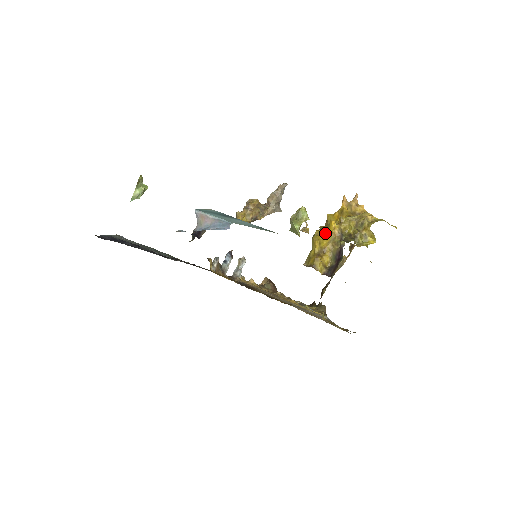
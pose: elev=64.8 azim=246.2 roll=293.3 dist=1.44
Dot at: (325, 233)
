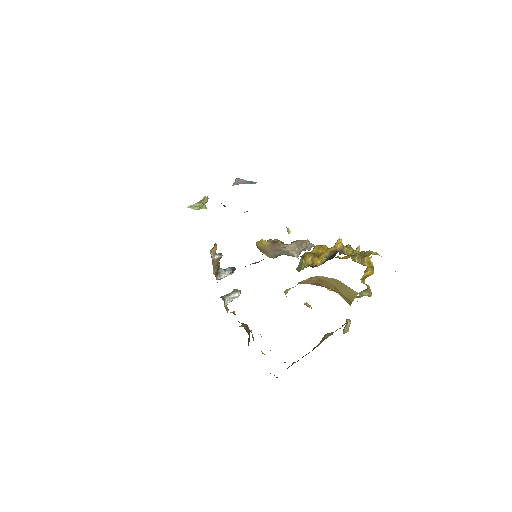
Dot at: (328, 248)
